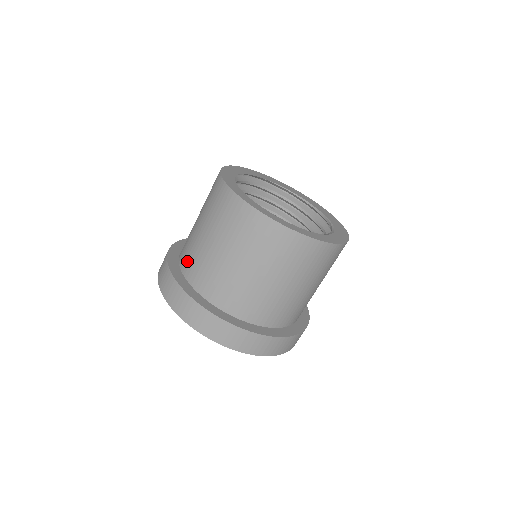
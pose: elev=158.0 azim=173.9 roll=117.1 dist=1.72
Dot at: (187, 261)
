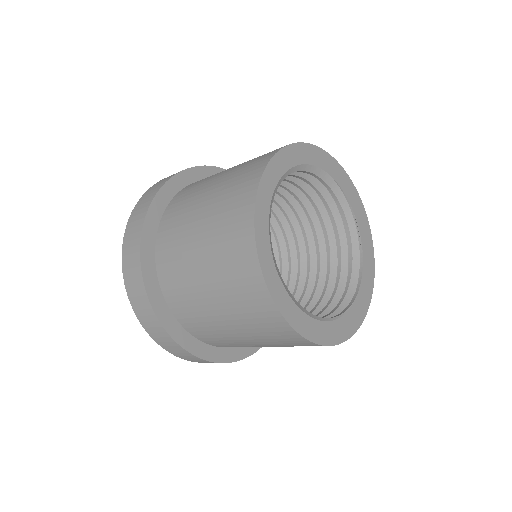
Dot at: (192, 185)
